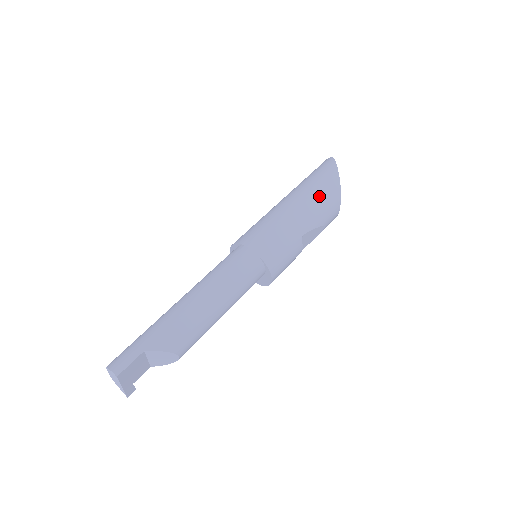
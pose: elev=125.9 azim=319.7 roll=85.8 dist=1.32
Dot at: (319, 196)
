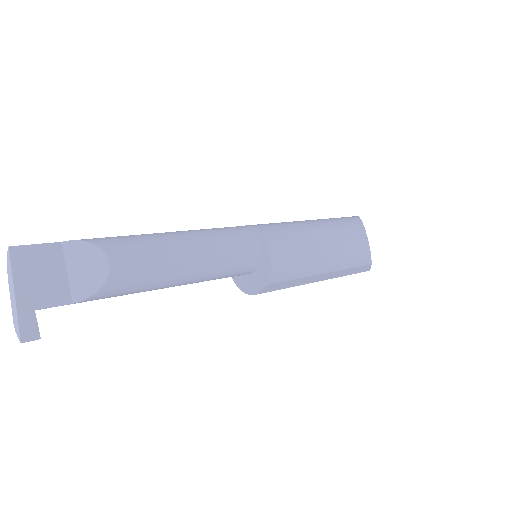
Dot at: (332, 218)
